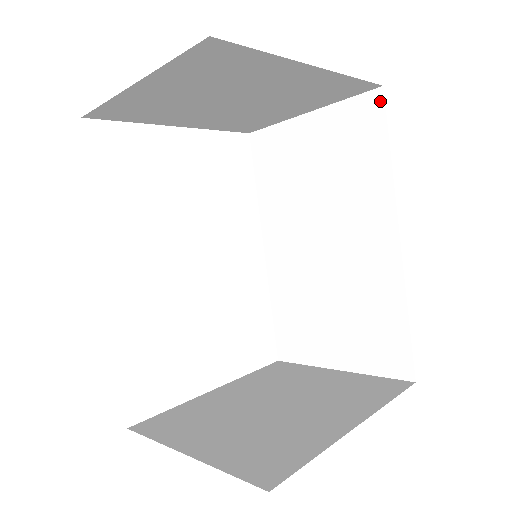
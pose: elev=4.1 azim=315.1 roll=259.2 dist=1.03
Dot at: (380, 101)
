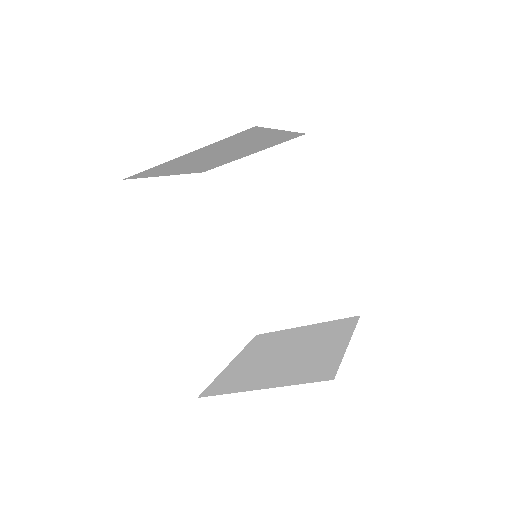
Dot at: (306, 143)
